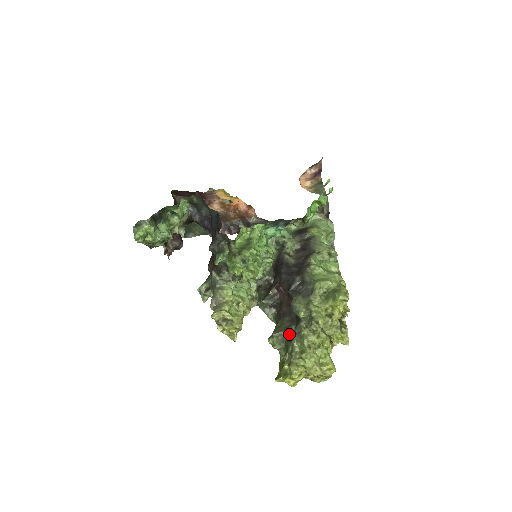
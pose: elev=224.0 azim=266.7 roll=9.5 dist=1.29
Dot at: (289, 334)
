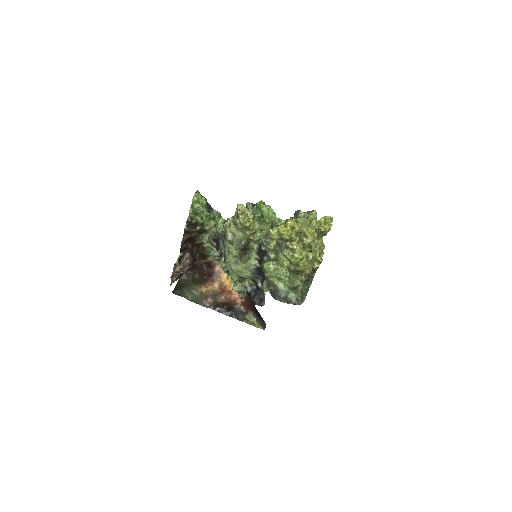
Dot at: occluded
